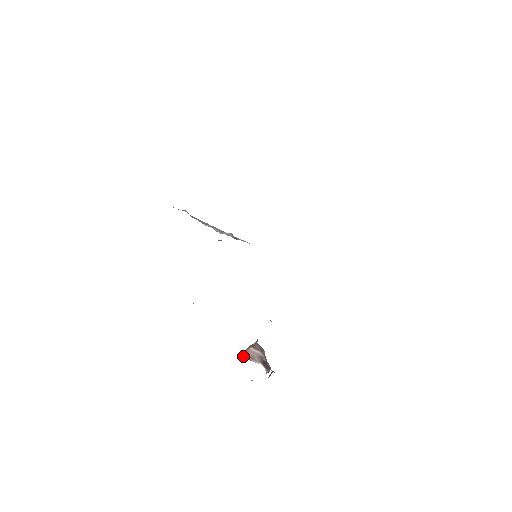
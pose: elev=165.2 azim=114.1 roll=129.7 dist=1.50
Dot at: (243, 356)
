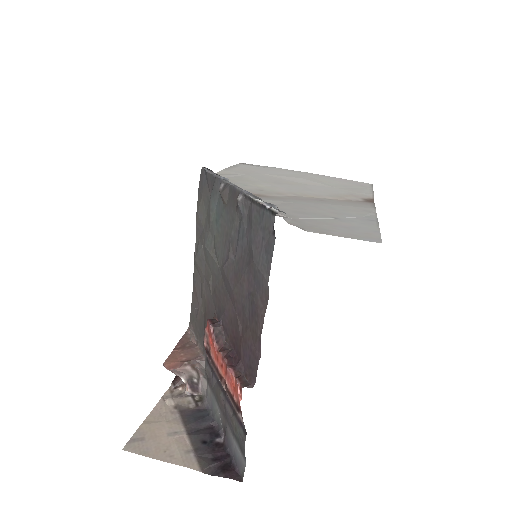
Dot at: (170, 370)
